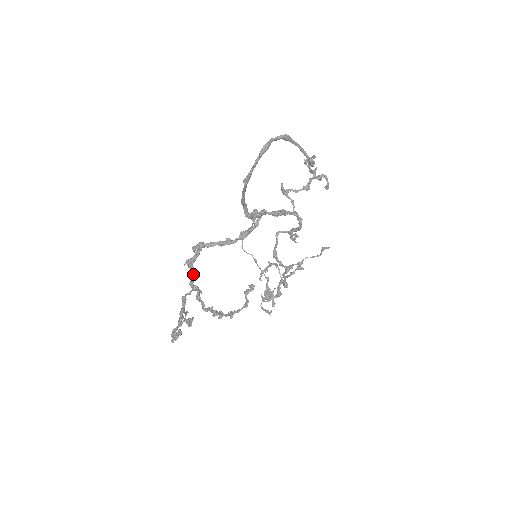
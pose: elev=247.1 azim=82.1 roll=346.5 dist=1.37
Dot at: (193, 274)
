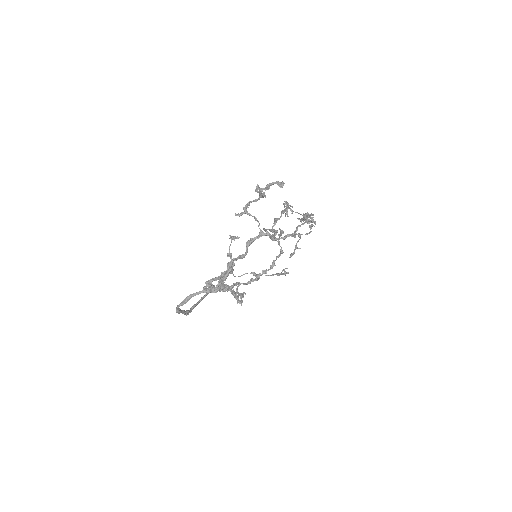
Dot at: occluded
